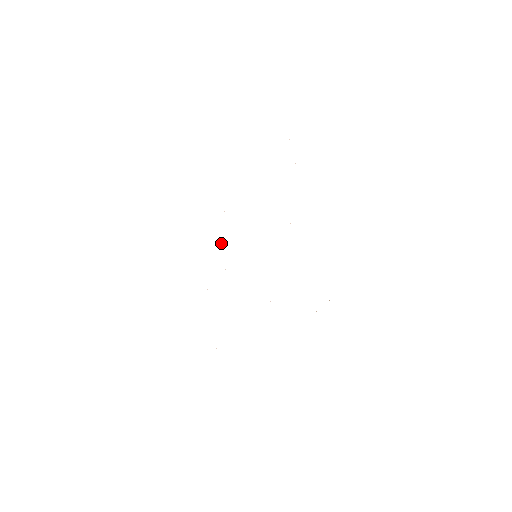
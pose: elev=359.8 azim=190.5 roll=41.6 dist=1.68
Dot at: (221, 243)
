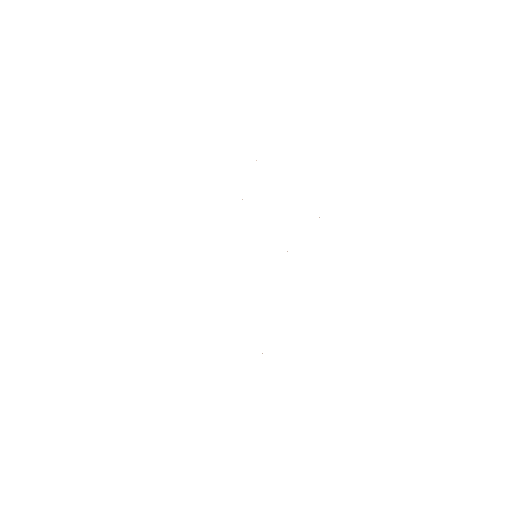
Dot at: occluded
